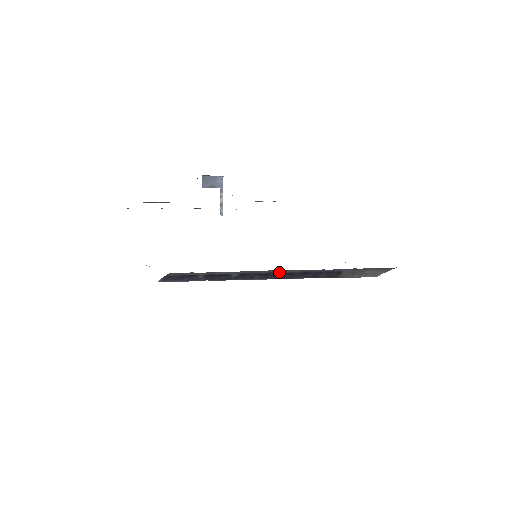
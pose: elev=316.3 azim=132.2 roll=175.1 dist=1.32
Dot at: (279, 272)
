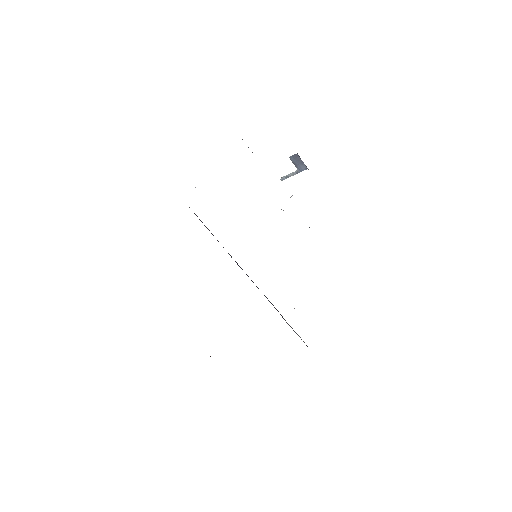
Dot at: occluded
